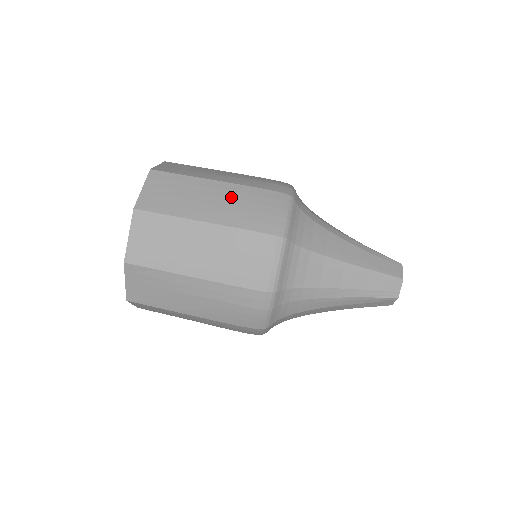
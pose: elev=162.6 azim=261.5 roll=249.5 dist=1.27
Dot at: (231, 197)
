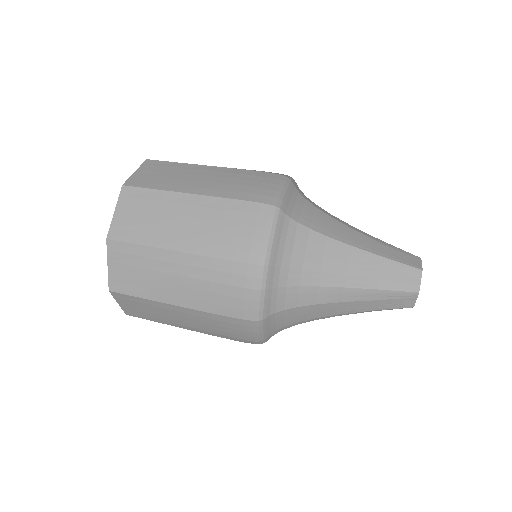
Dot at: (224, 176)
